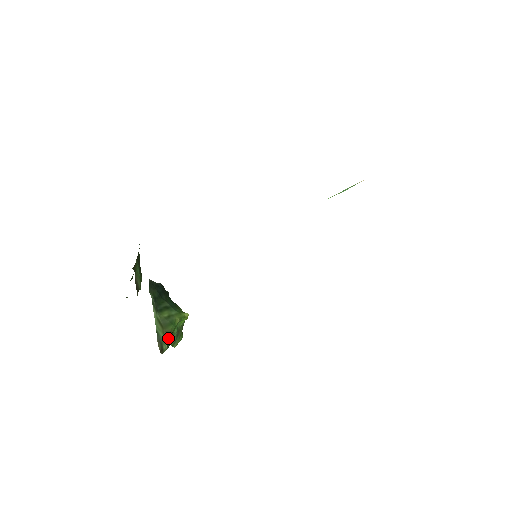
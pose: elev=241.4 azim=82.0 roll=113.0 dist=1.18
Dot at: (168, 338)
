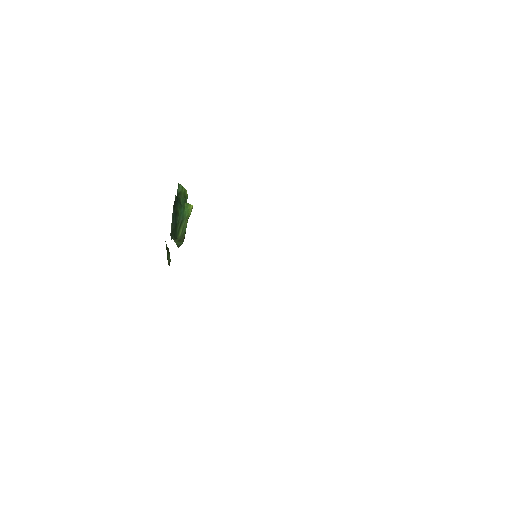
Dot at: occluded
